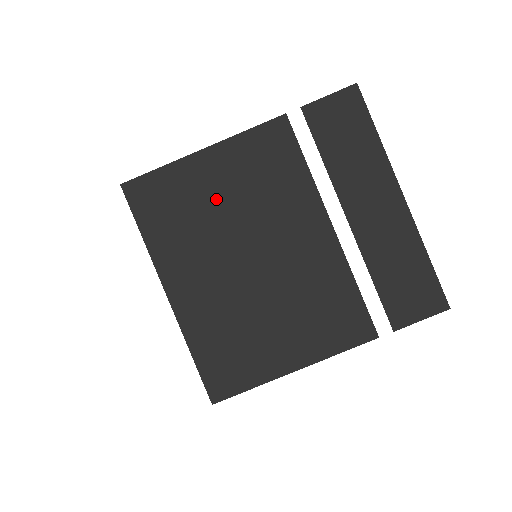
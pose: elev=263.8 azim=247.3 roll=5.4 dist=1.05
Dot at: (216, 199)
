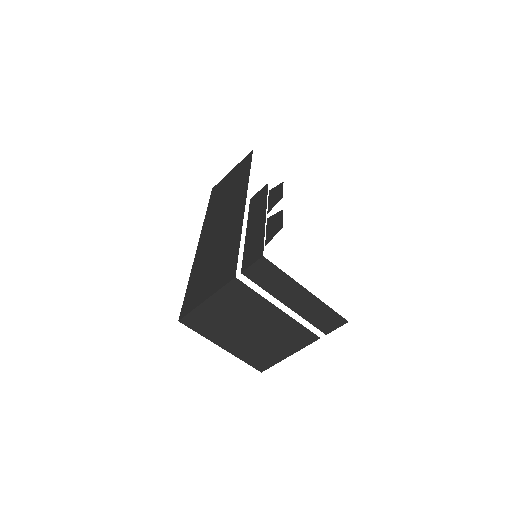
Dot at: (223, 315)
